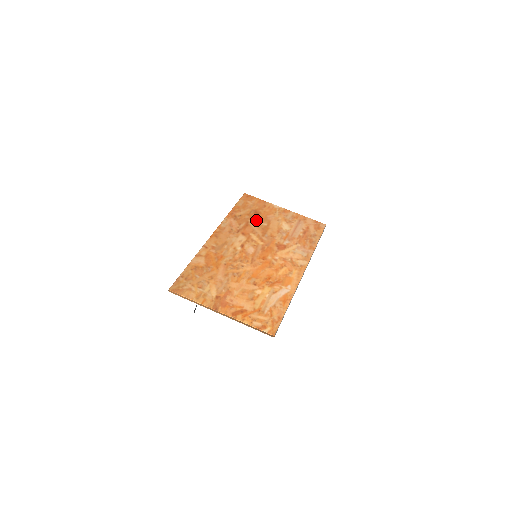
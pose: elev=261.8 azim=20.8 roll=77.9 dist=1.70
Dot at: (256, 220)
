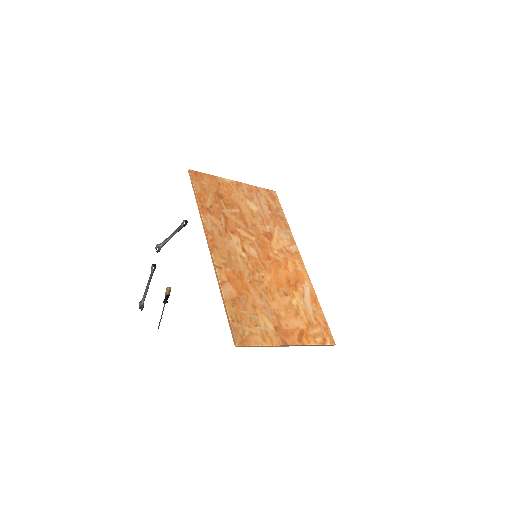
Dot at: (227, 207)
